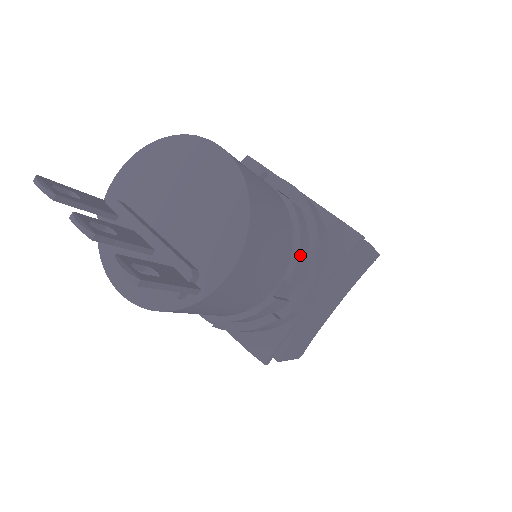
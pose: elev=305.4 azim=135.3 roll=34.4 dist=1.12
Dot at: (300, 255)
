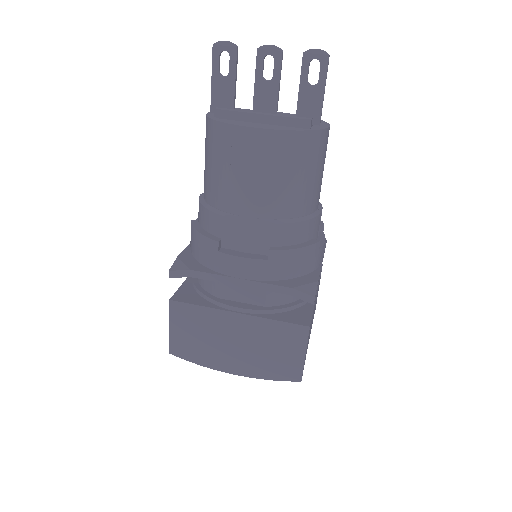
Dot at: occluded
